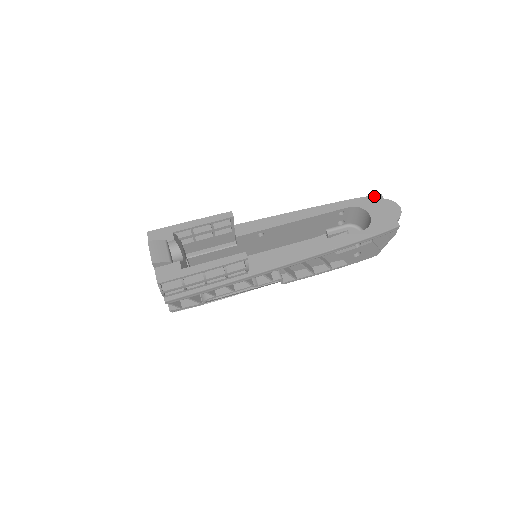
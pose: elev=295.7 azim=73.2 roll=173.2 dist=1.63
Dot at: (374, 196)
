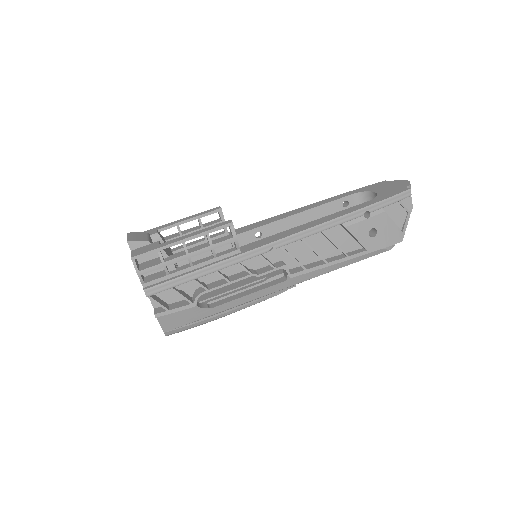
Dot at: (377, 183)
